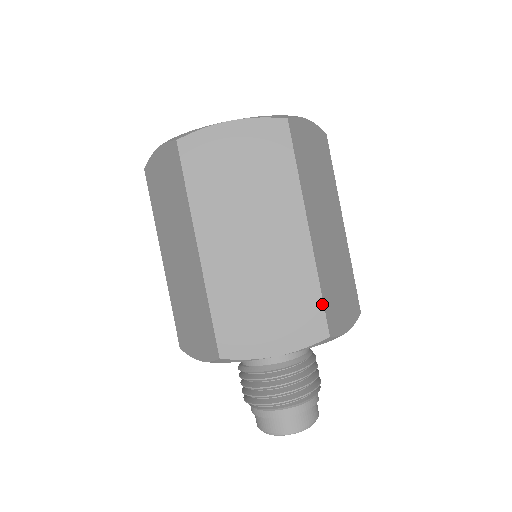
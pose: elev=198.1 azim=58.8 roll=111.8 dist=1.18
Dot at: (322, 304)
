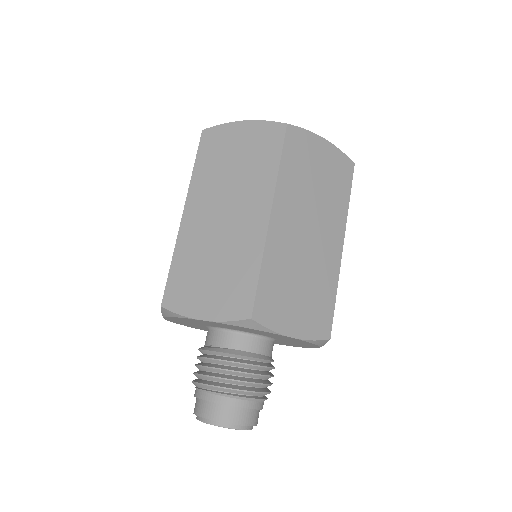
Dot at: (333, 310)
